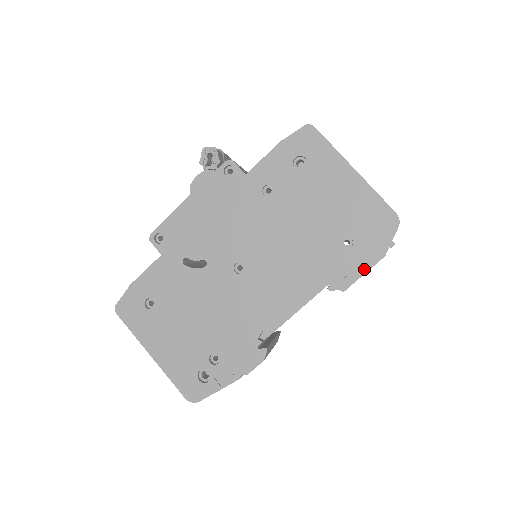
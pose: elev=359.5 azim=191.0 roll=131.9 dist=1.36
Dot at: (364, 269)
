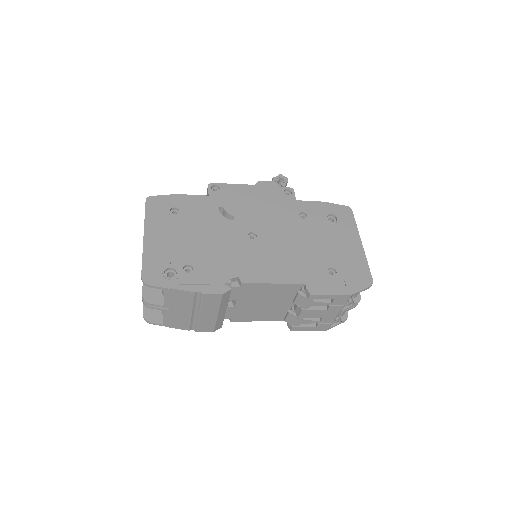
Dot at: (333, 292)
